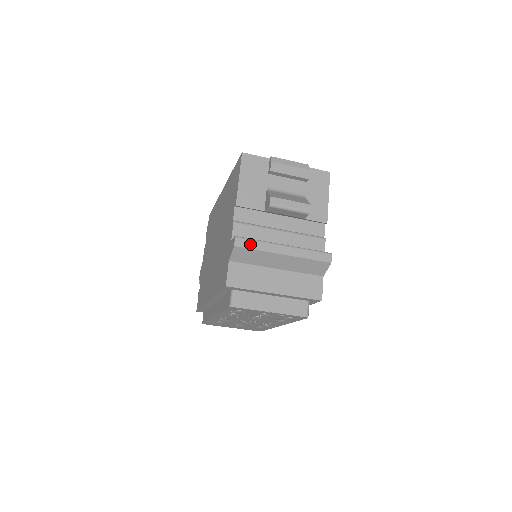
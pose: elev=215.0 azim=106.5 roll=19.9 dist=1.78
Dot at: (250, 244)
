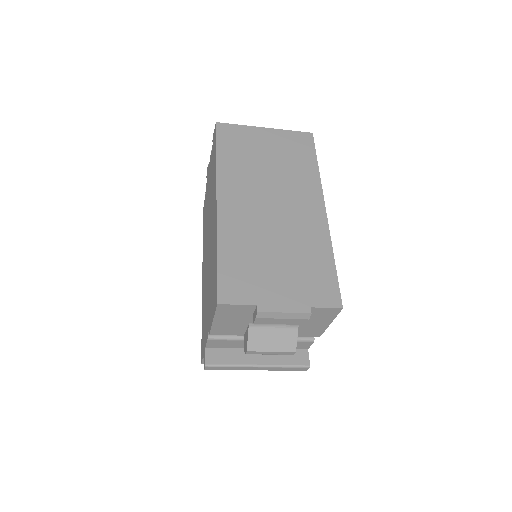
Dot at: (221, 368)
